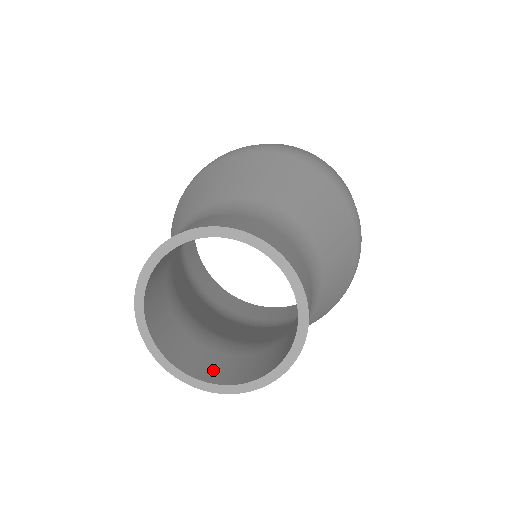
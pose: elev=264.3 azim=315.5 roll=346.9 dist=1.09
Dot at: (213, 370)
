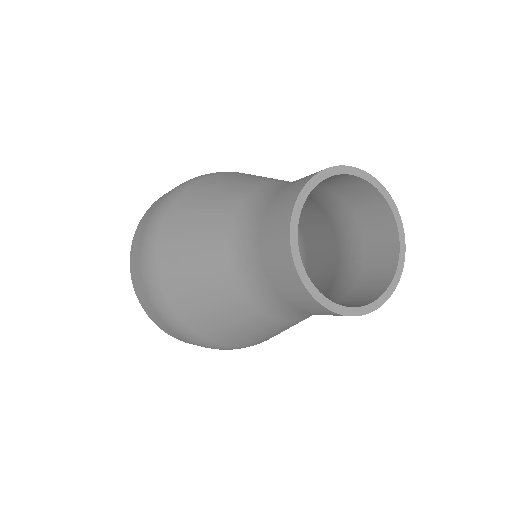
Dot at: occluded
